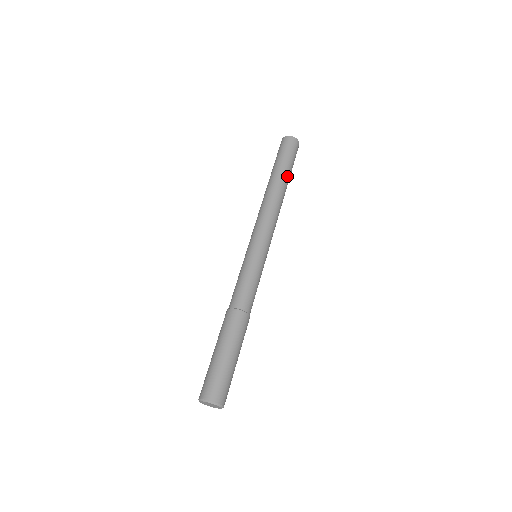
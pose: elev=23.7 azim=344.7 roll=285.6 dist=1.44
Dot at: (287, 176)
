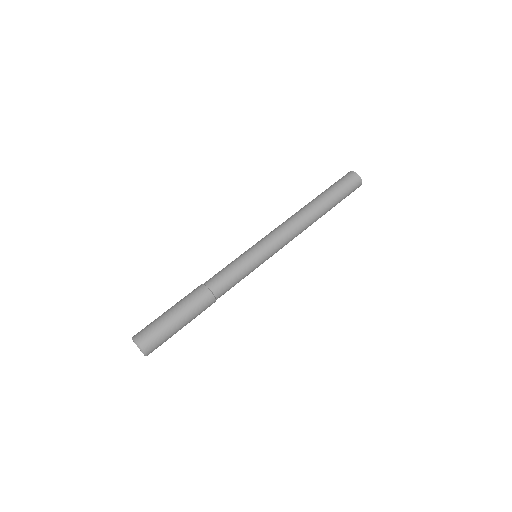
Dot at: (329, 209)
